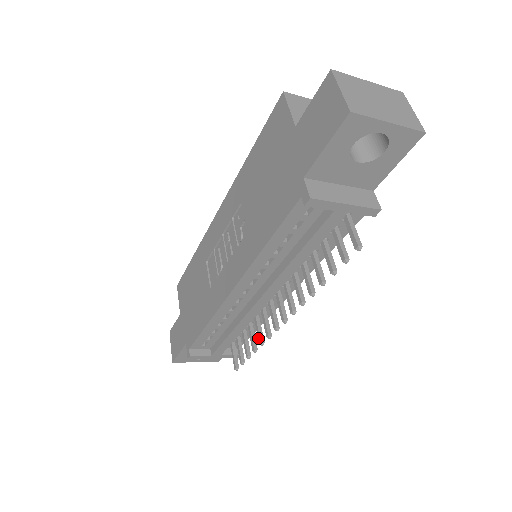
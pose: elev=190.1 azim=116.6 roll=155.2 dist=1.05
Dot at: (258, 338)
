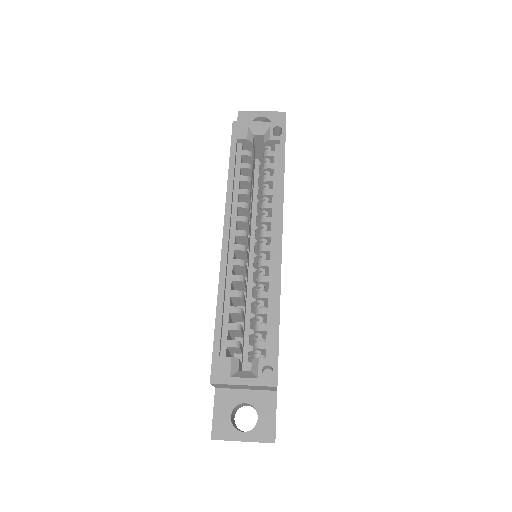
Dot at: occluded
